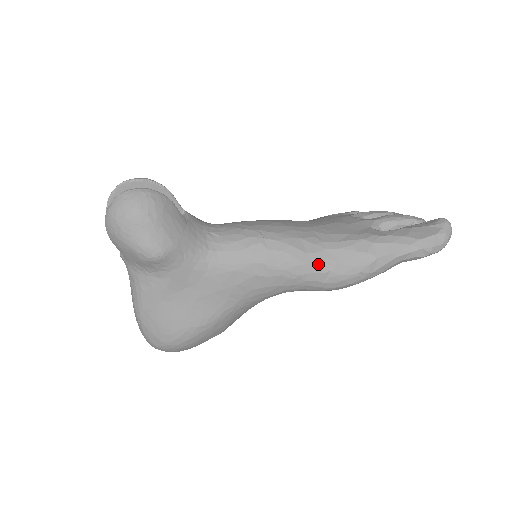
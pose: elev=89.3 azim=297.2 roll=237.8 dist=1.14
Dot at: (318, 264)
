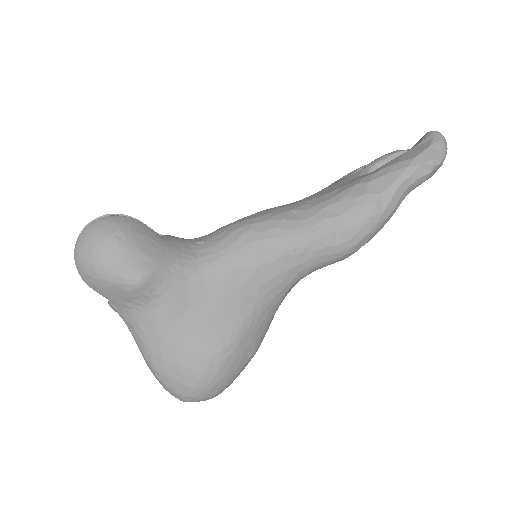
Dot at: (320, 227)
